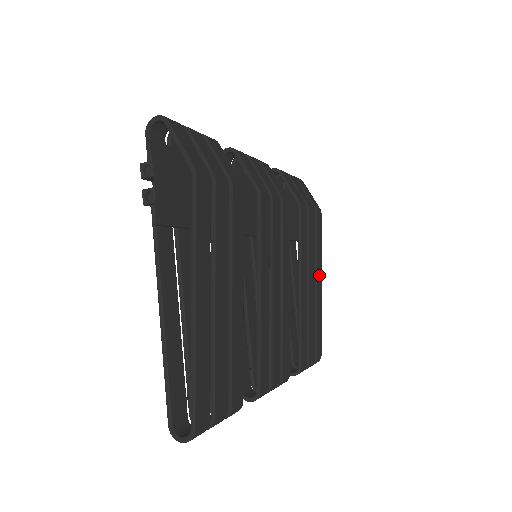
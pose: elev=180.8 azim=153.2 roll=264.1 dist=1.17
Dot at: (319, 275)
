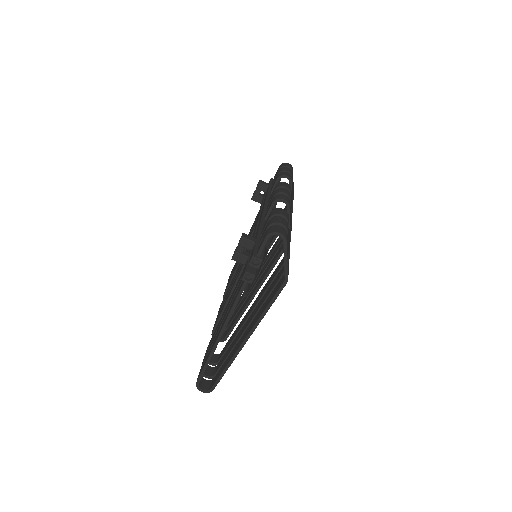
Dot at: occluded
